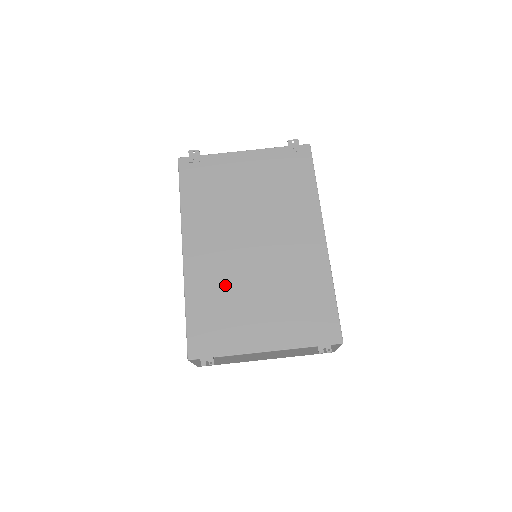
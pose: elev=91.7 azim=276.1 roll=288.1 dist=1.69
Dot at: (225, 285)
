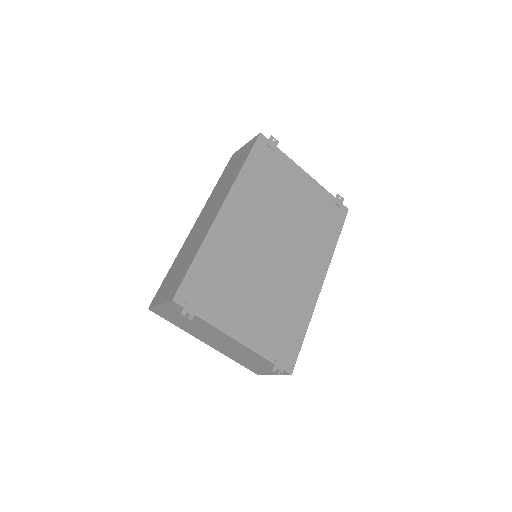
Dot at: (237, 262)
